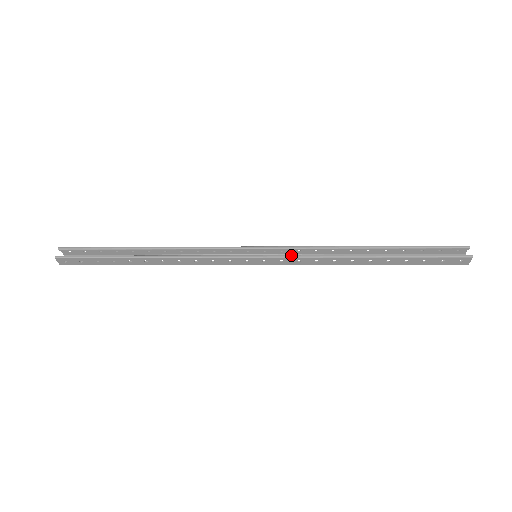
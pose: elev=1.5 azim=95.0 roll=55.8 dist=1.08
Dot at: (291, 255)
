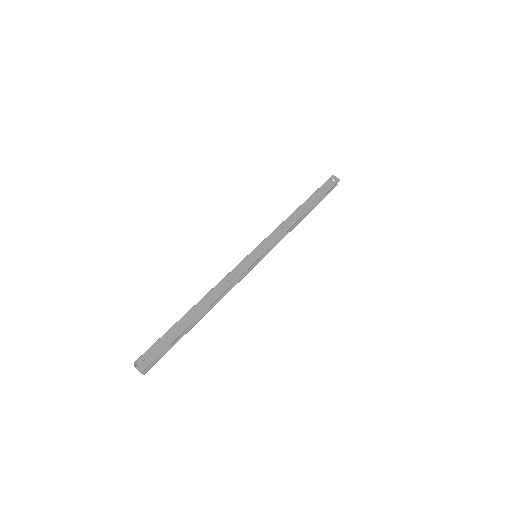
Dot at: occluded
